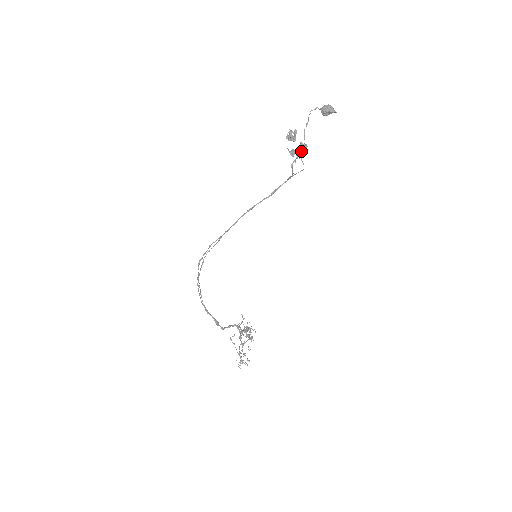
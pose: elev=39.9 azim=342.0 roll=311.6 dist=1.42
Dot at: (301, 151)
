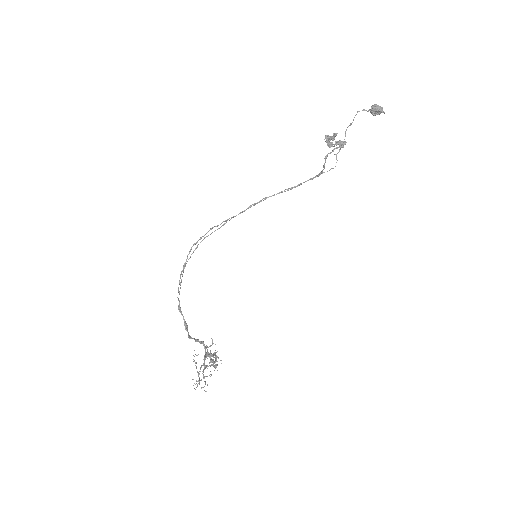
Dot at: (340, 142)
